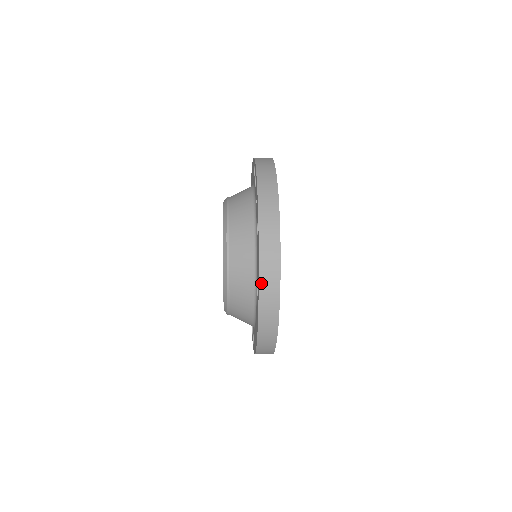
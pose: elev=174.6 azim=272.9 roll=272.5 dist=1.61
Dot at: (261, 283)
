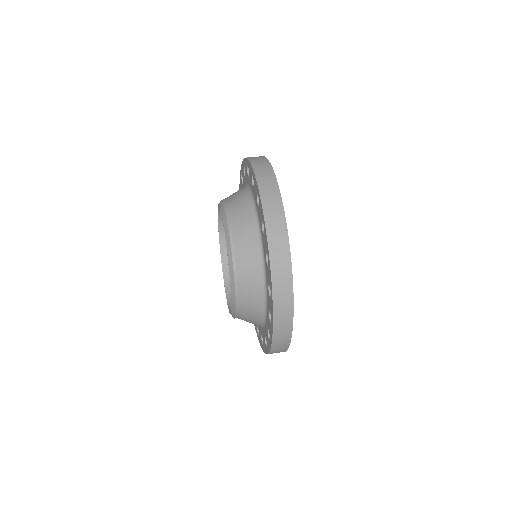
Dot at: occluded
